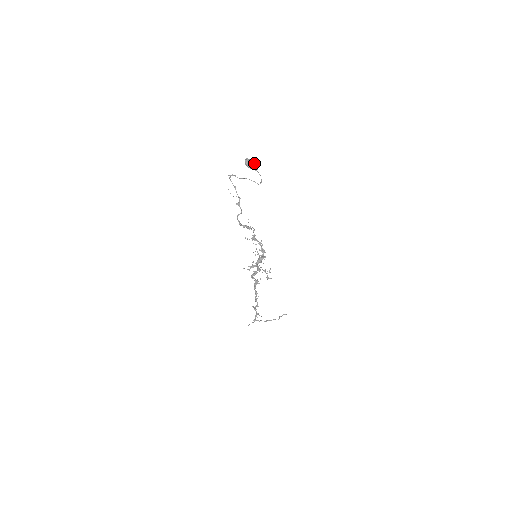
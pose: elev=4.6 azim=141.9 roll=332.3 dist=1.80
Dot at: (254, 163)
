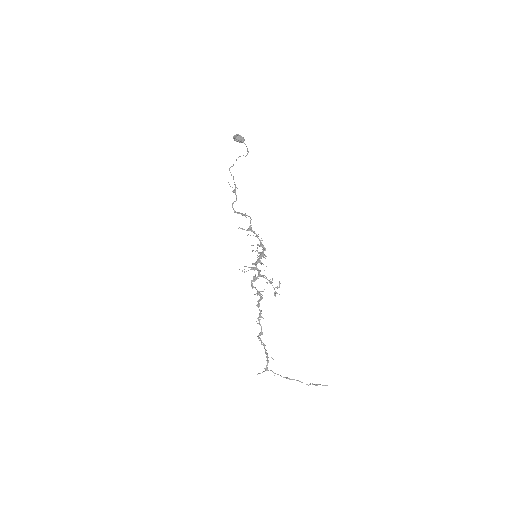
Dot at: (241, 136)
